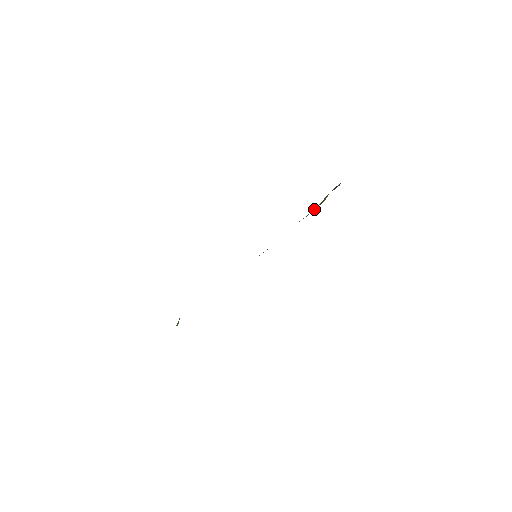
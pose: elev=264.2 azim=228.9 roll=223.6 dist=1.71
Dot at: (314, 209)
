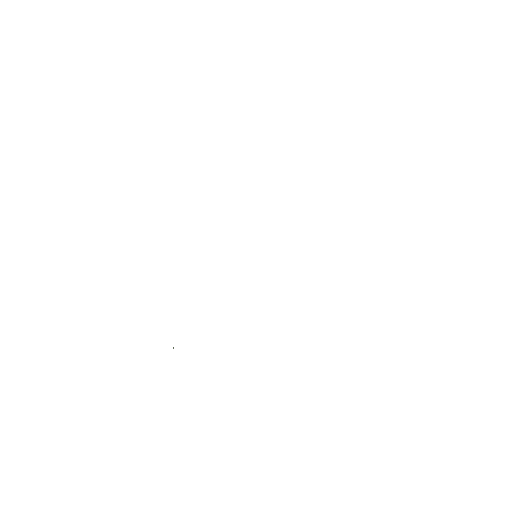
Dot at: occluded
